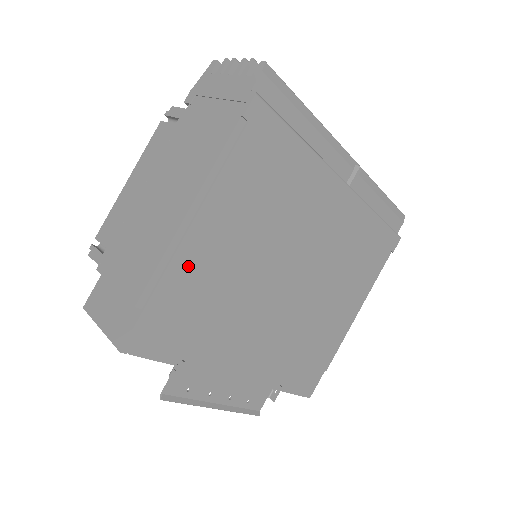
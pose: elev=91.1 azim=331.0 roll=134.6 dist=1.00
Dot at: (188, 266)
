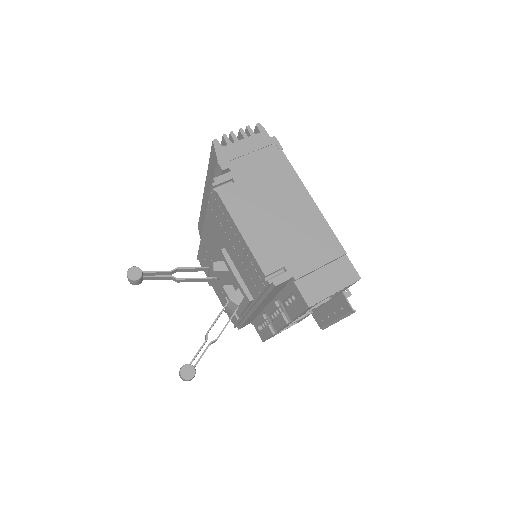
Dot at: occluded
